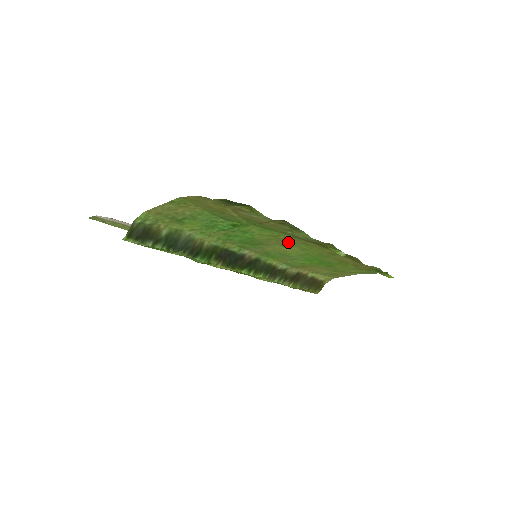
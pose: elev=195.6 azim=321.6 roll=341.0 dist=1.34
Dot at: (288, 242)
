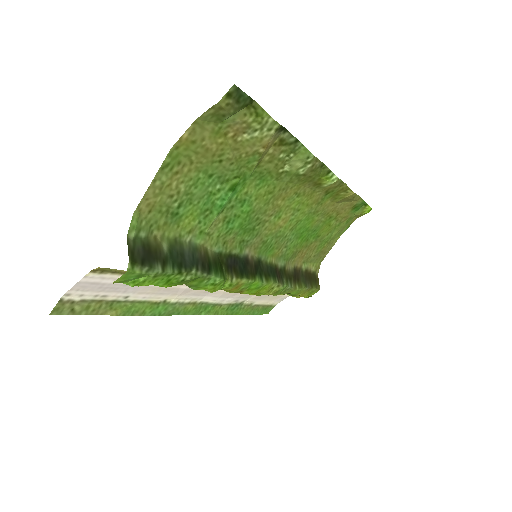
Dot at: (282, 202)
